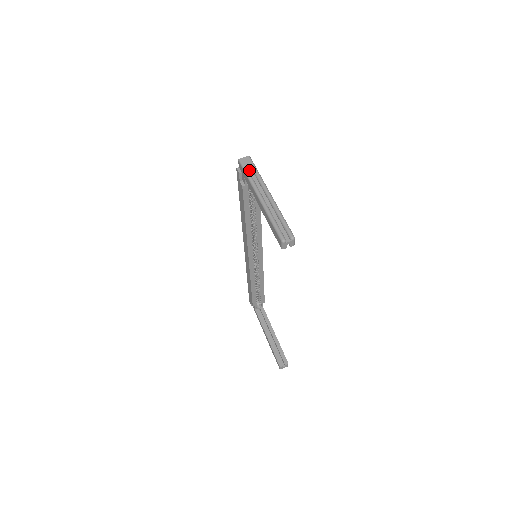
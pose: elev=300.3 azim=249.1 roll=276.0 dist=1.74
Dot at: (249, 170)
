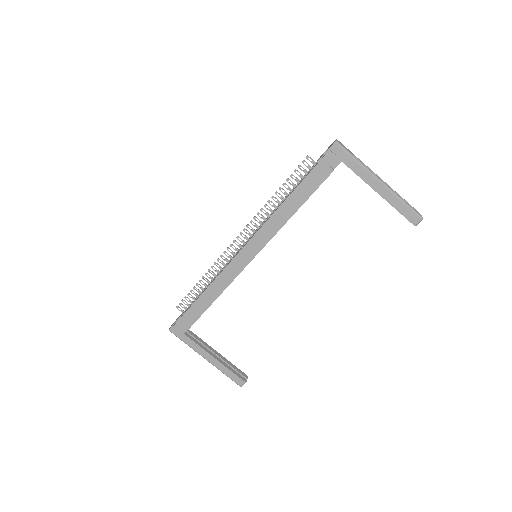
Dot at: (352, 153)
